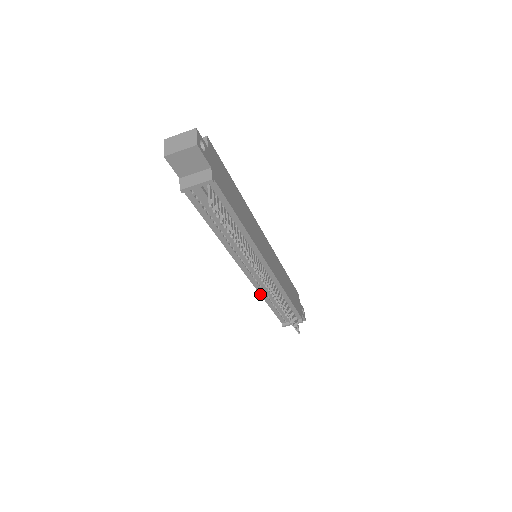
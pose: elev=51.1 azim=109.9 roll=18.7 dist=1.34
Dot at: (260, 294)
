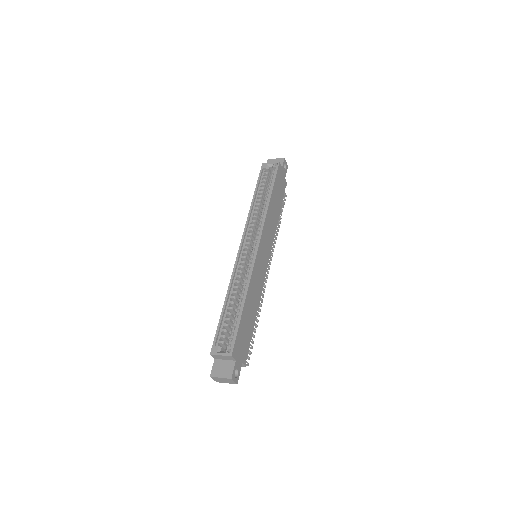
Dot at: occluded
